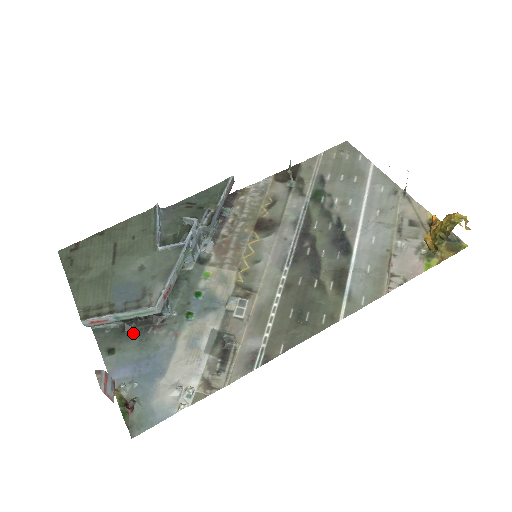
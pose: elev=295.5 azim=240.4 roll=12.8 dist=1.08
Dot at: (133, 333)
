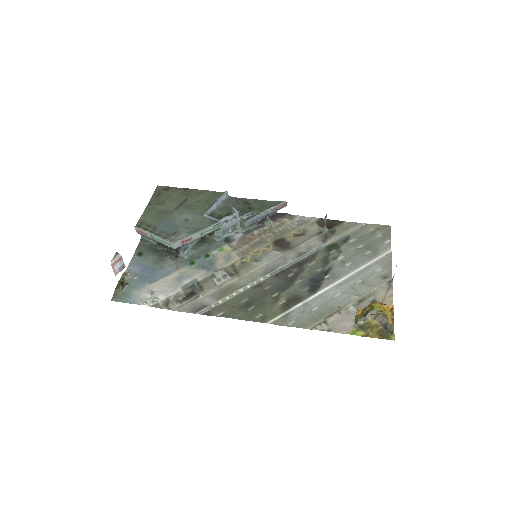
Dot at: (158, 253)
